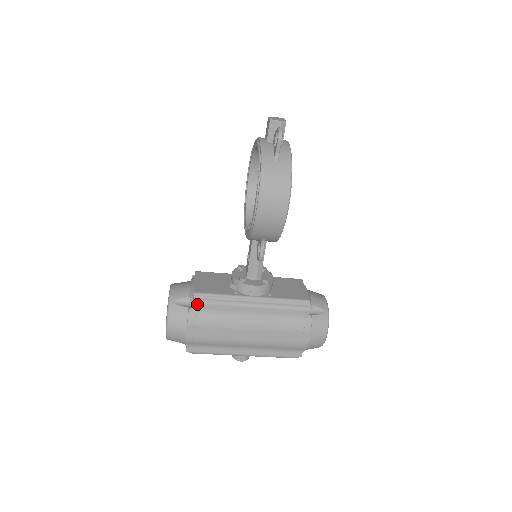
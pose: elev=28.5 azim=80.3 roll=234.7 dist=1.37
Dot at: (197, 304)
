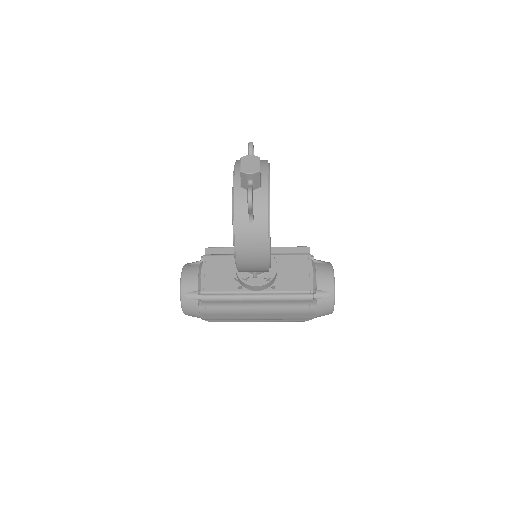
Dot at: (205, 301)
